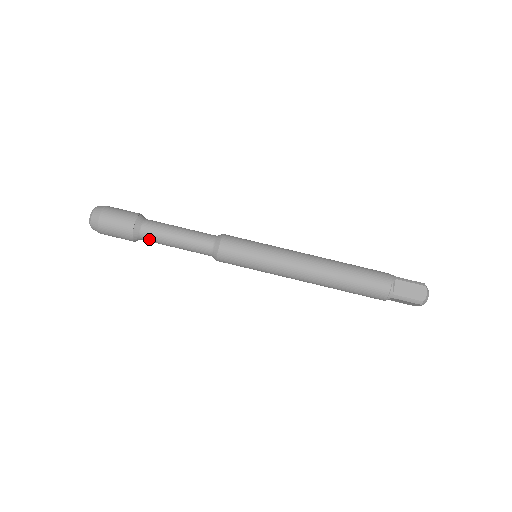
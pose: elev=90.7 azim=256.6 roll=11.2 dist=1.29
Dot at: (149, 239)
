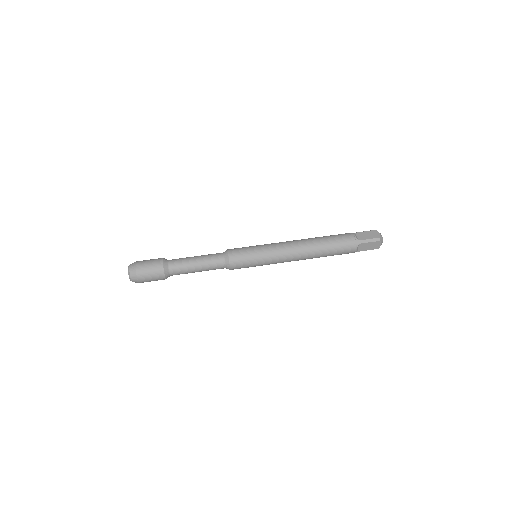
Dot at: (176, 270)
